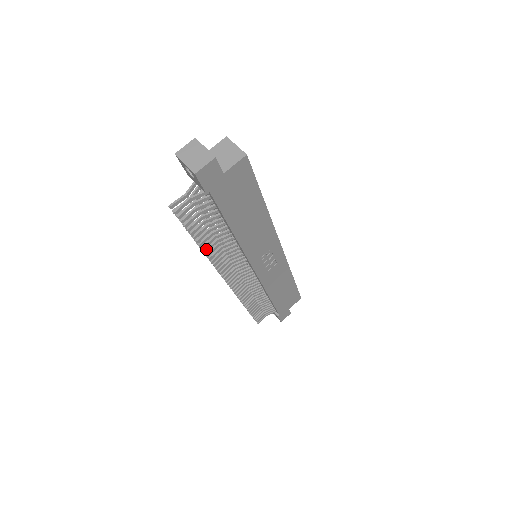
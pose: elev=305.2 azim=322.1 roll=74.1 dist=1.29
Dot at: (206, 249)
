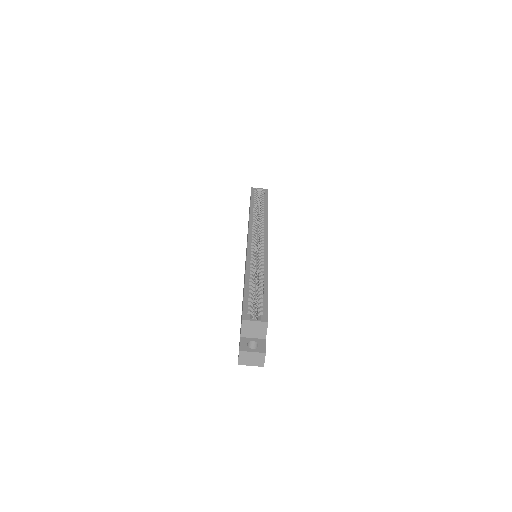
Dot at: occluded
